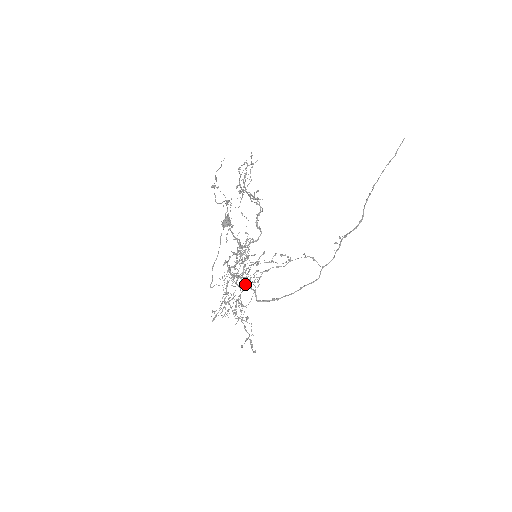
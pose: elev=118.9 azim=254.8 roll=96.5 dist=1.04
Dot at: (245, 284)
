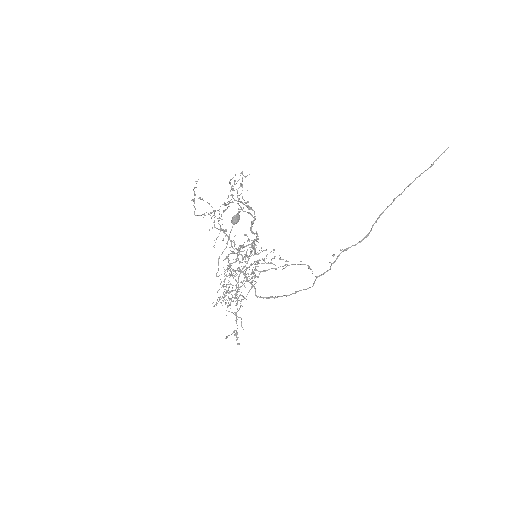
Dot at: occluded
